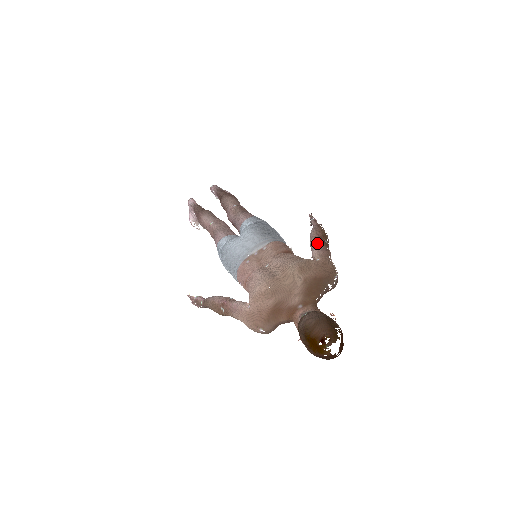
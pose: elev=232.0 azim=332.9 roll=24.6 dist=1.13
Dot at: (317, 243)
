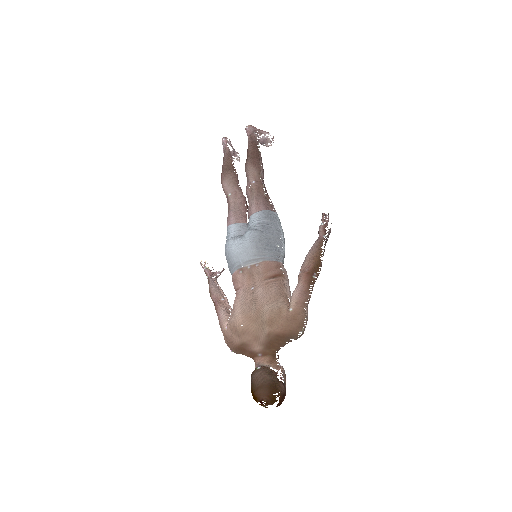
Dot at: (302, 281)
